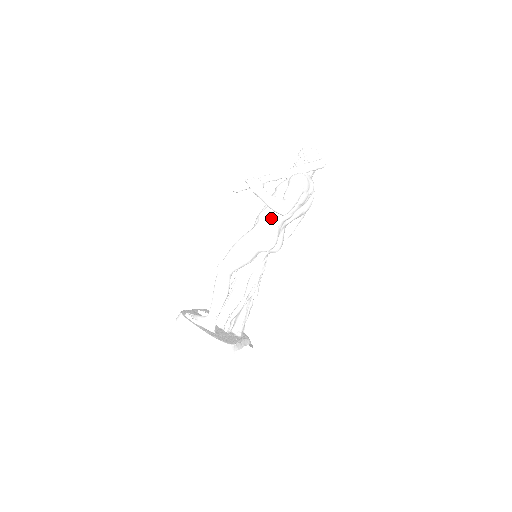
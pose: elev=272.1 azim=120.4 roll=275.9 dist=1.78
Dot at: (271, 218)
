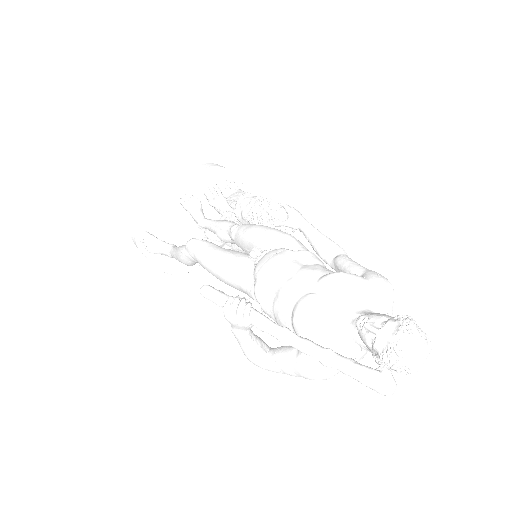
Dot at: (264, 312)
